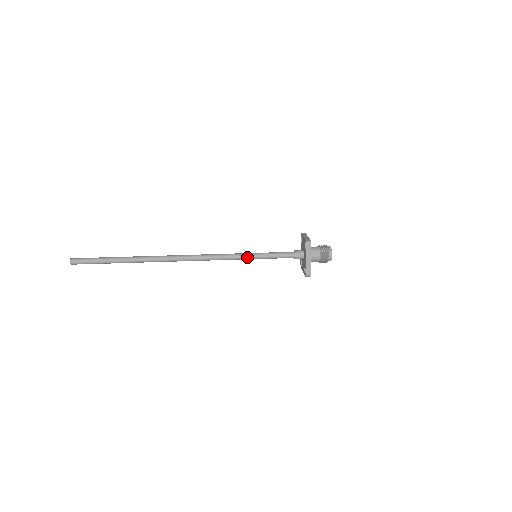
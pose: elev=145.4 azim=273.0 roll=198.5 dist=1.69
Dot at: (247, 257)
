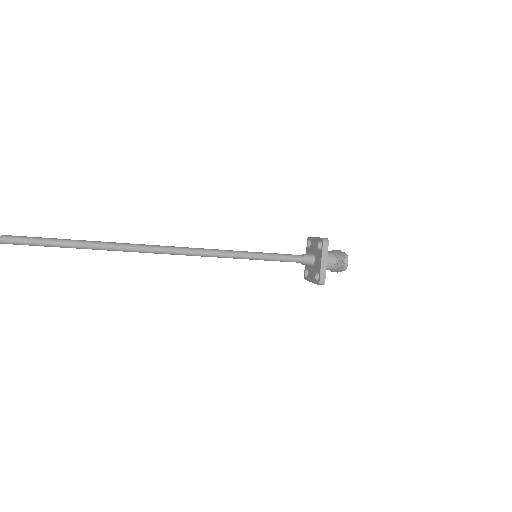
Dot at: (245, 255)
